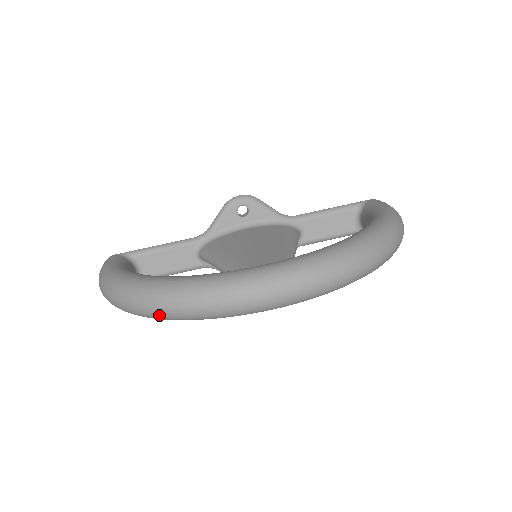
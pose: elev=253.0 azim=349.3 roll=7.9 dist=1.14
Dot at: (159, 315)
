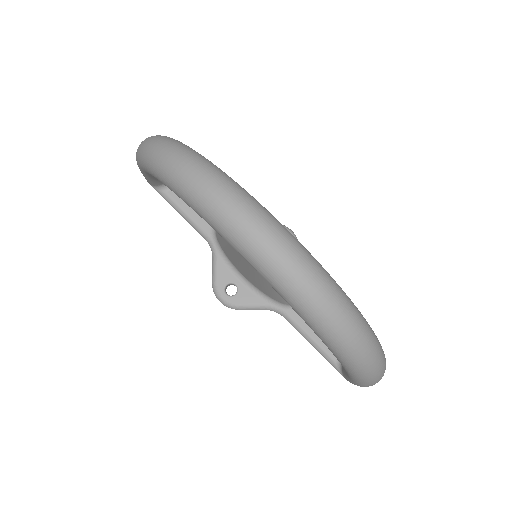
Dot at: (162, 161)
